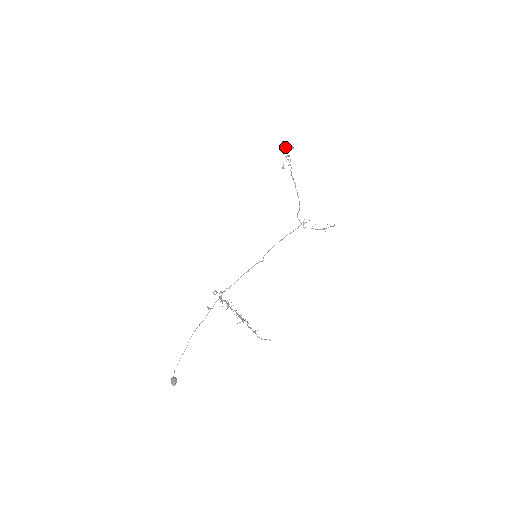
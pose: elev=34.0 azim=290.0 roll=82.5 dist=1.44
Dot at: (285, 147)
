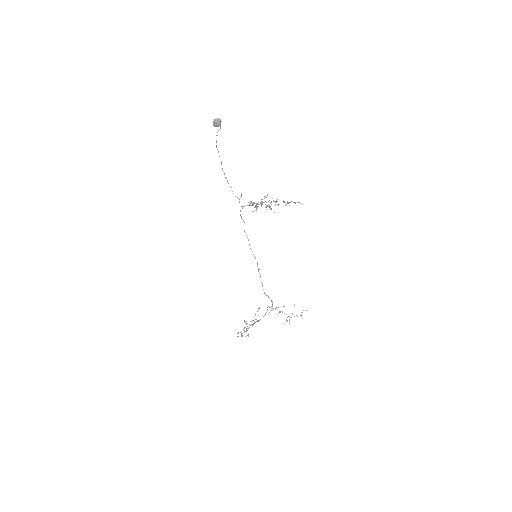
Dot at: occluded
